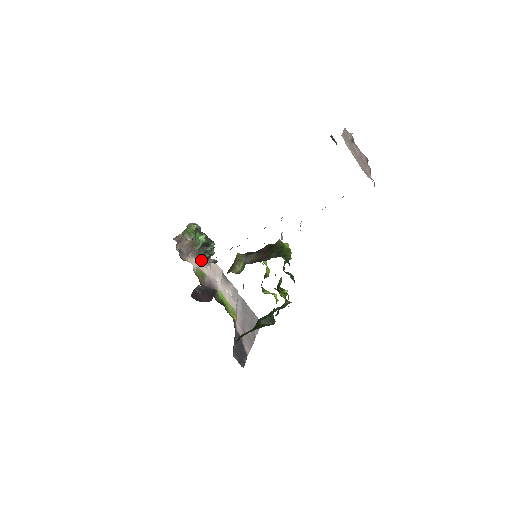
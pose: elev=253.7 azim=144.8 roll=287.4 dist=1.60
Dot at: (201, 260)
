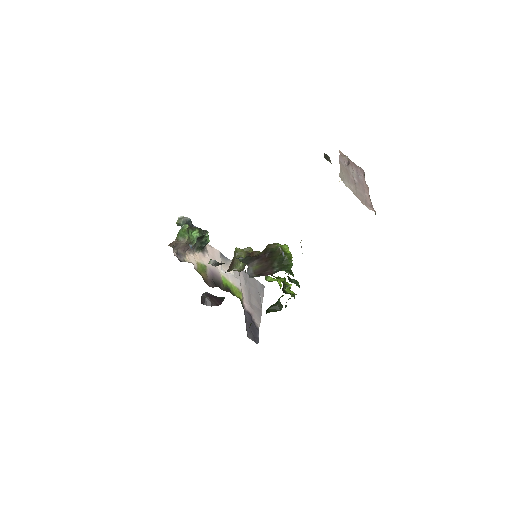
Dot at: (198, 251)
